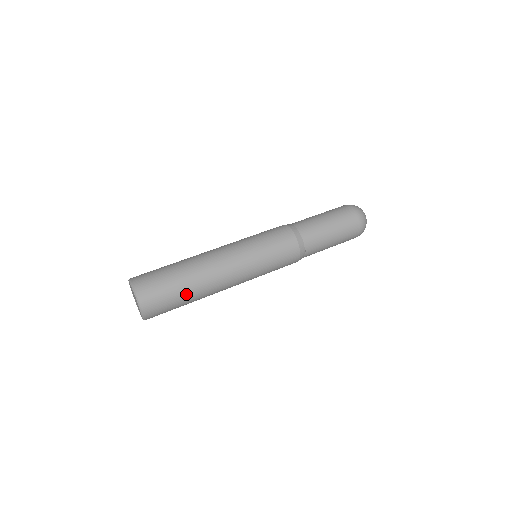
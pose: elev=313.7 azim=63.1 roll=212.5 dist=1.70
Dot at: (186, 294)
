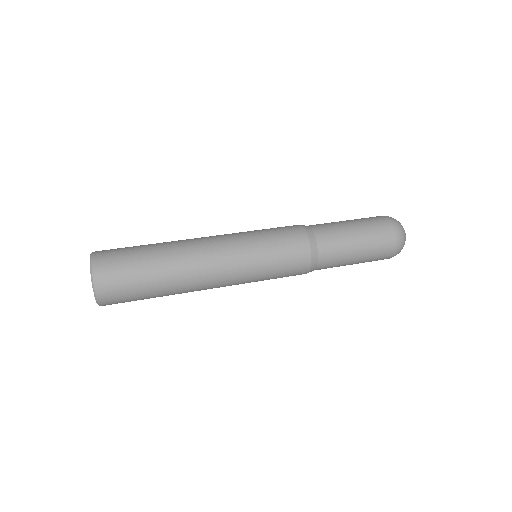
Dot at: (156, 290)
